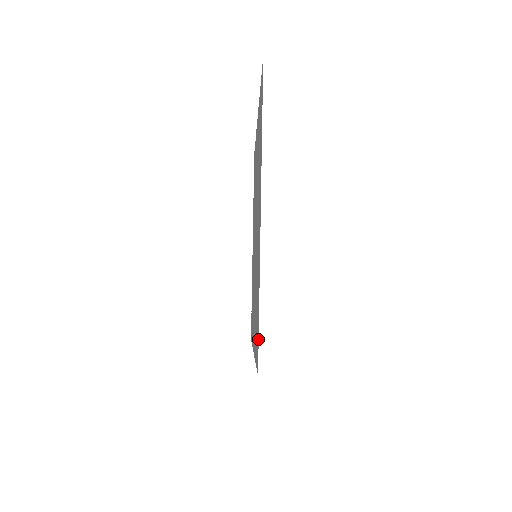
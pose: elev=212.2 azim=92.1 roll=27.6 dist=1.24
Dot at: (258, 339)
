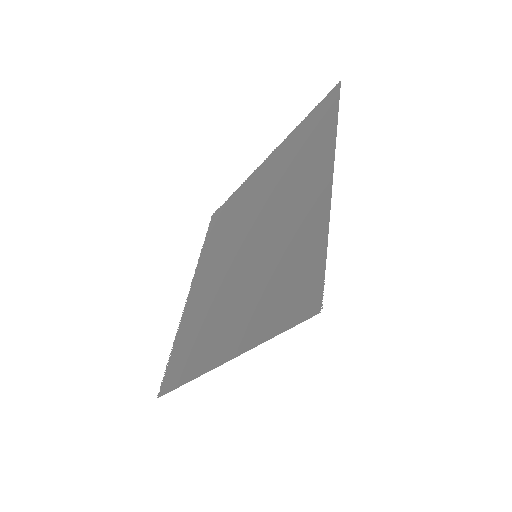
Dot at: (322, 278)
